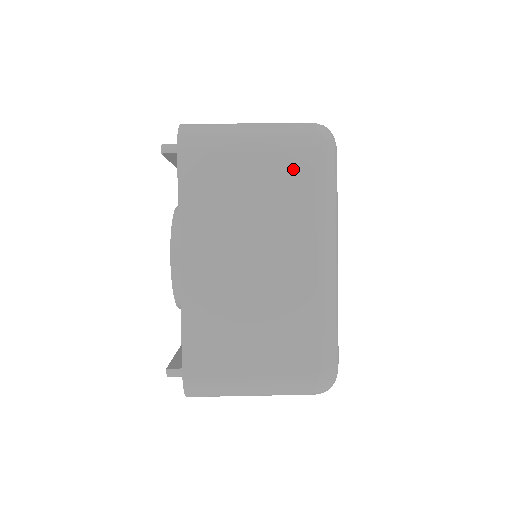
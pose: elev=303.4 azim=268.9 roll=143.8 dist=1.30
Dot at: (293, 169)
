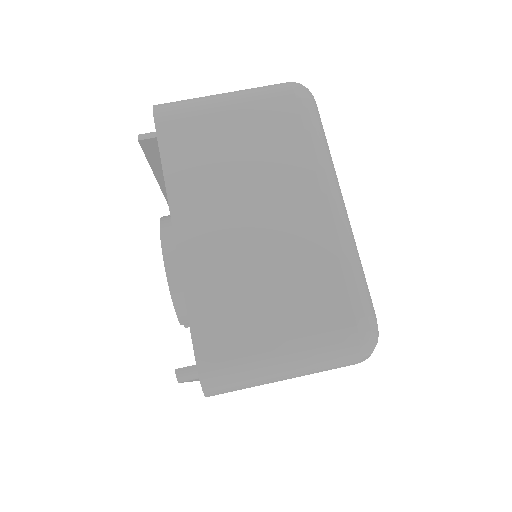
Dot at: (276, 117)
